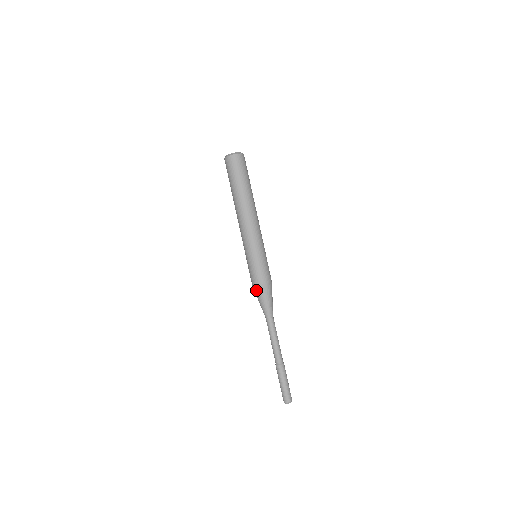
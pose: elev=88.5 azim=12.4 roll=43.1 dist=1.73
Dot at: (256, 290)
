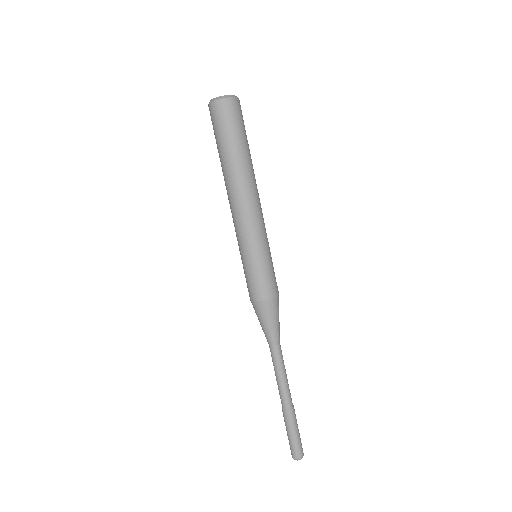
Dot at: (268, 306)
